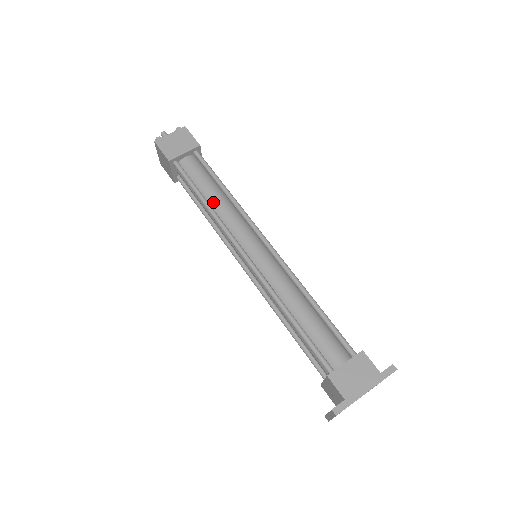
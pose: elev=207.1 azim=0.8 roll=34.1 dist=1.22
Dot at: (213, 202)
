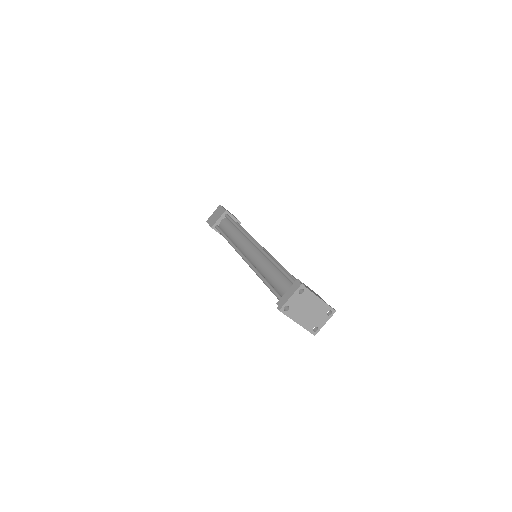
Dot at: occluded
